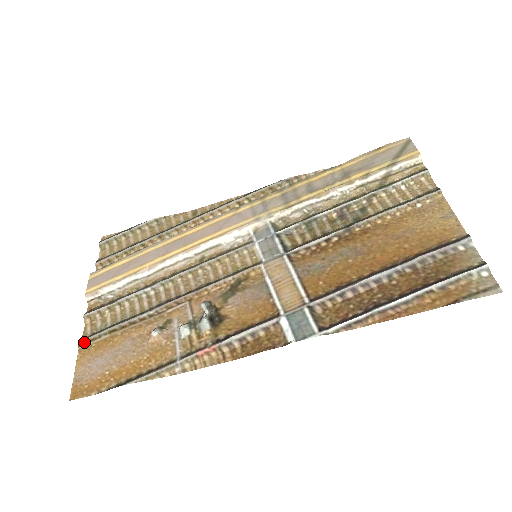
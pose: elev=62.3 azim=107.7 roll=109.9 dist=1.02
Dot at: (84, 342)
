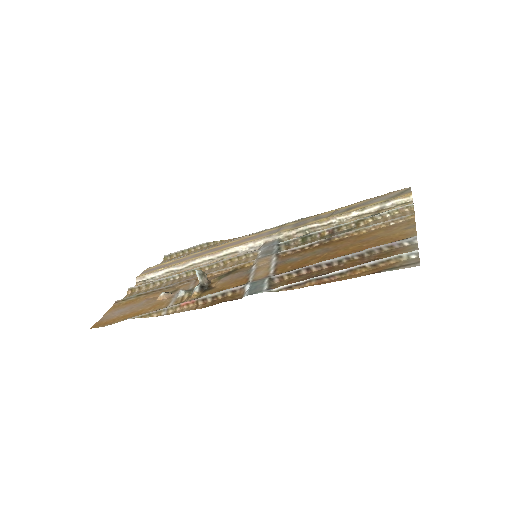
Dot at: (119, 301)
